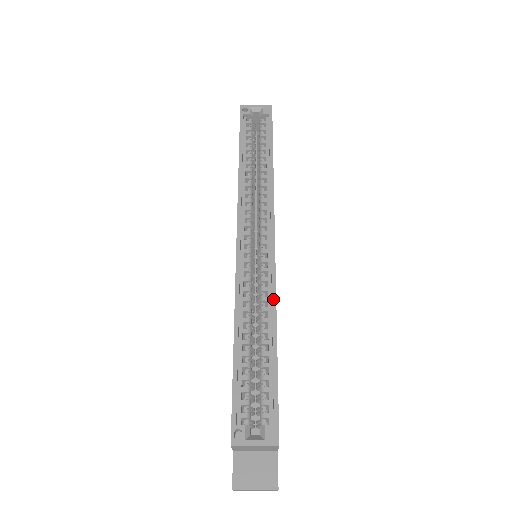
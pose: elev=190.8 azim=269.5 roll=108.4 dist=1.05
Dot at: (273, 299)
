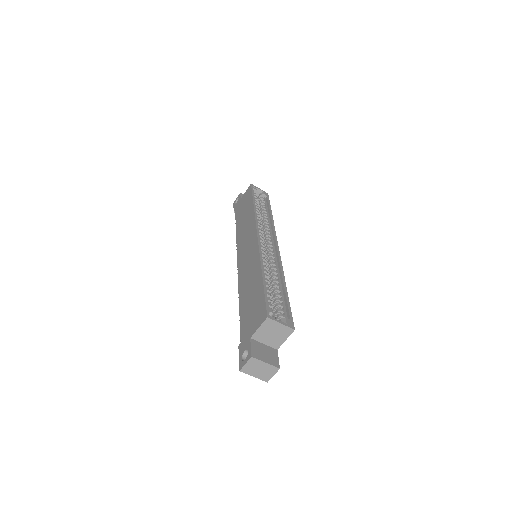
Dot at: (281, 268)
